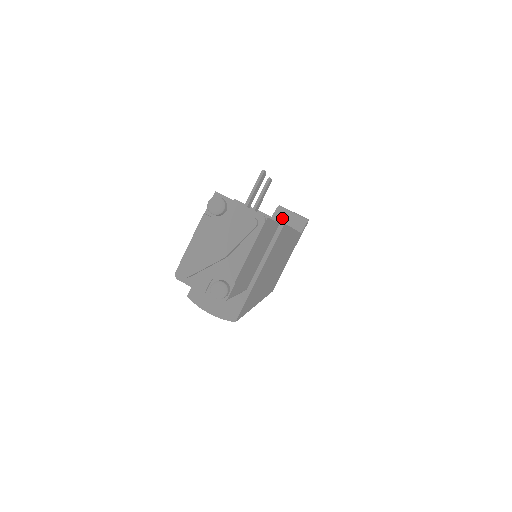
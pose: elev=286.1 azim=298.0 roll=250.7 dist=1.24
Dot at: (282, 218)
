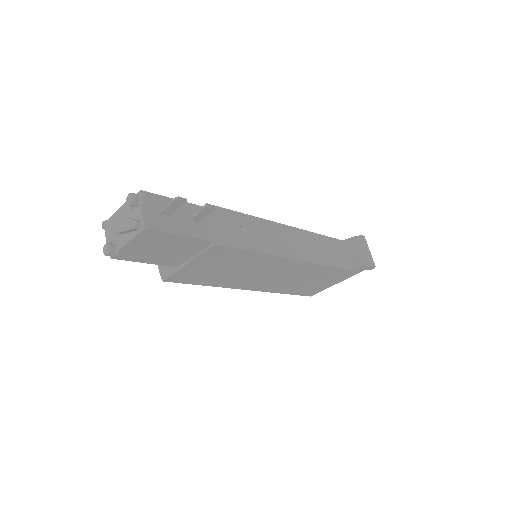
Dot at: (351, 247)
